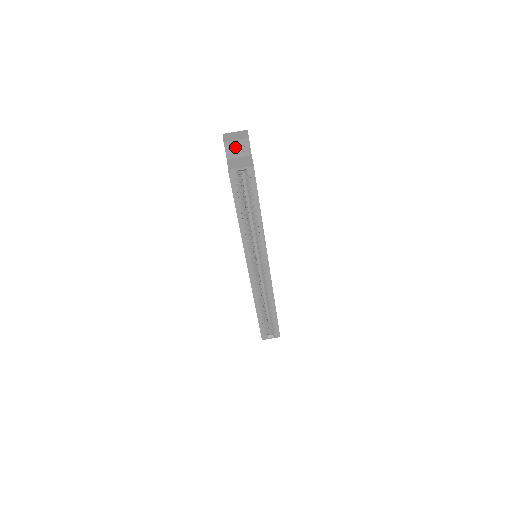
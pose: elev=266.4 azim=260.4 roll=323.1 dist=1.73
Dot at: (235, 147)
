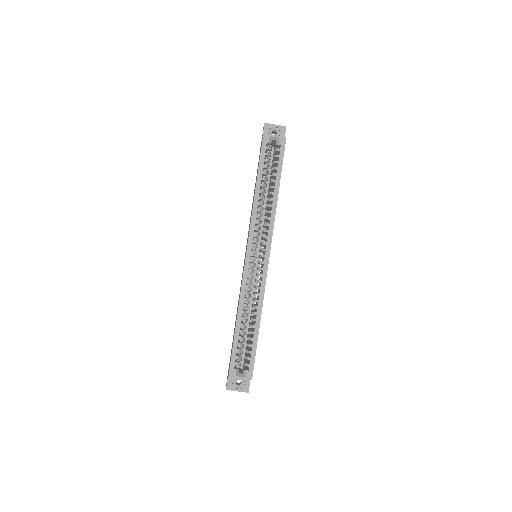
Dot at: occluded
